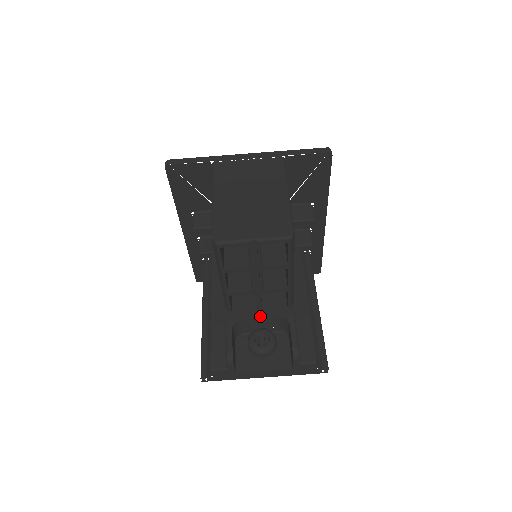
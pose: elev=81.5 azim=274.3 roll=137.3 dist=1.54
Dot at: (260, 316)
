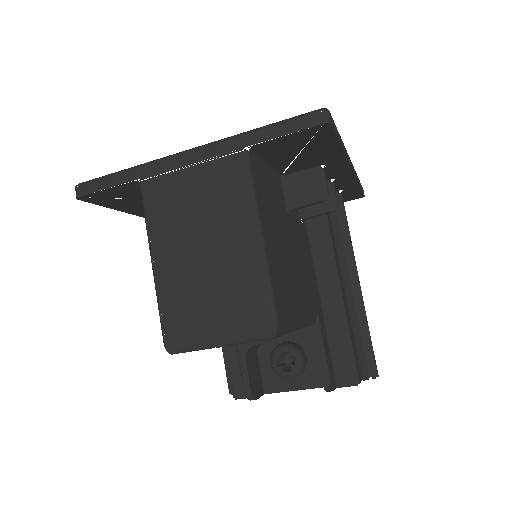
Dot at: (277, 339)
